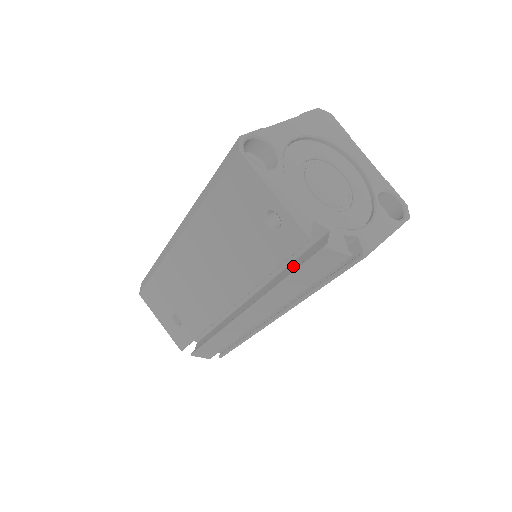
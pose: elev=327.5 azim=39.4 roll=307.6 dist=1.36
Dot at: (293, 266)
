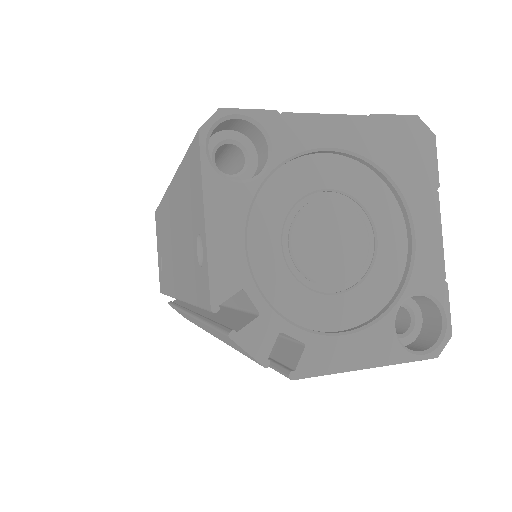
Dot at: (225, 314)
